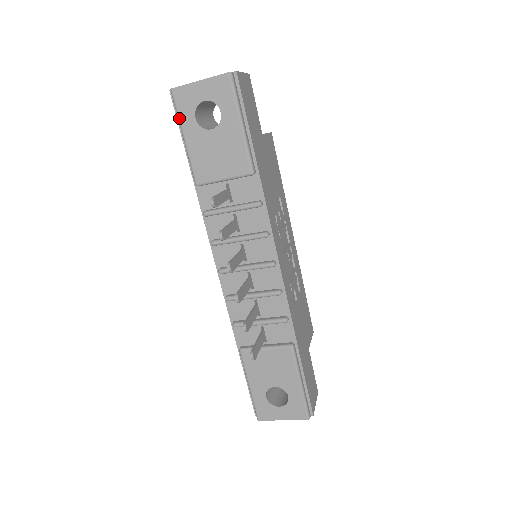
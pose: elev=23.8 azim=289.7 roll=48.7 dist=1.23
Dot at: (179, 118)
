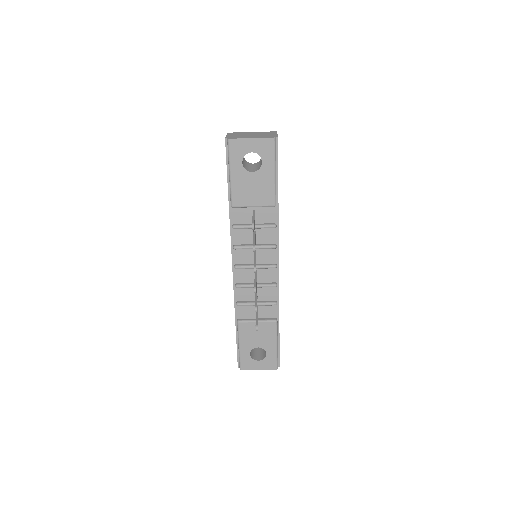
Dot at: (230, 160)
